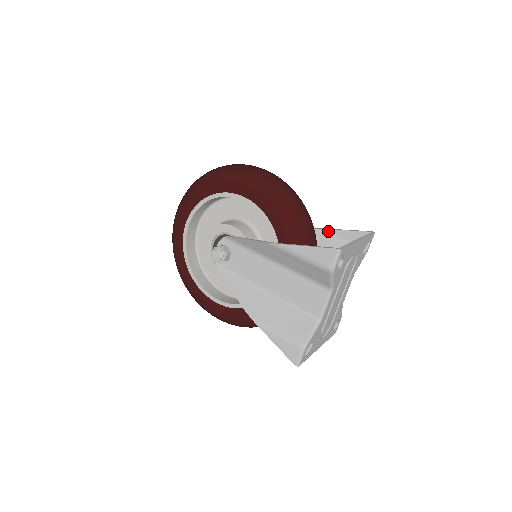
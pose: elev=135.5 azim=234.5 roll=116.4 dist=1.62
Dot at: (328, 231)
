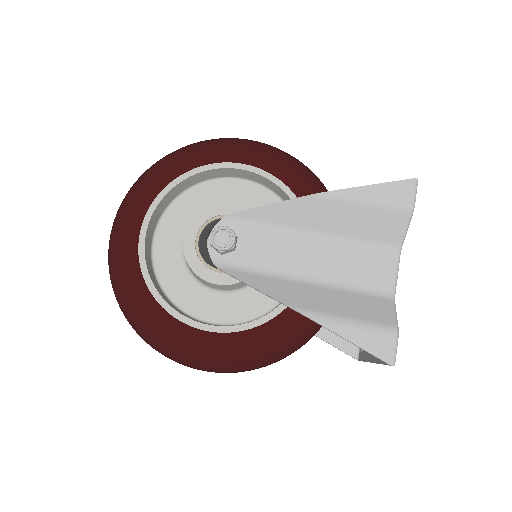
Dot at: occluded
